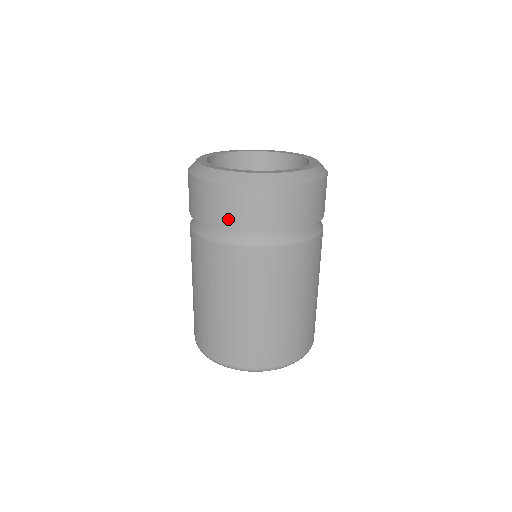
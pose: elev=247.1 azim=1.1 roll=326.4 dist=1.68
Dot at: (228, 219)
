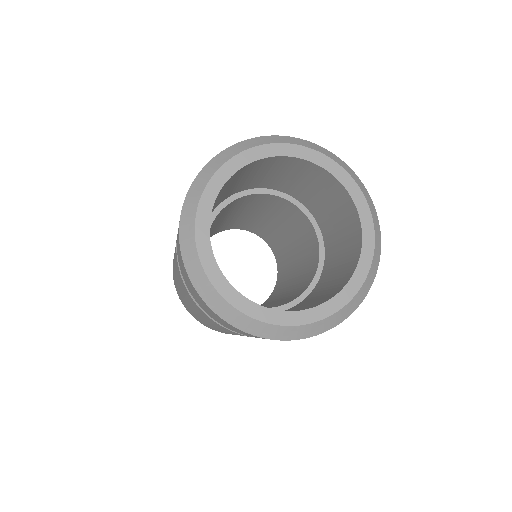
Dot at: occluded
